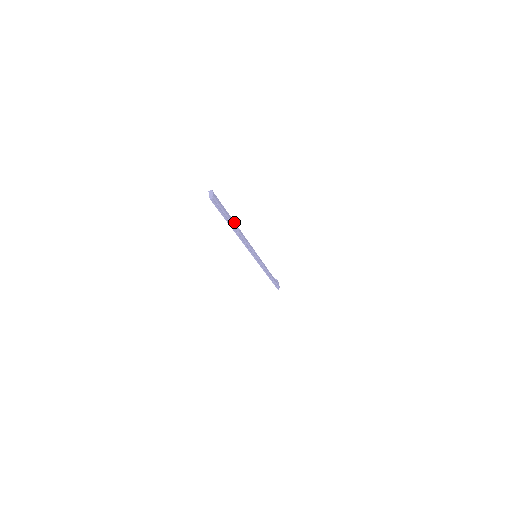
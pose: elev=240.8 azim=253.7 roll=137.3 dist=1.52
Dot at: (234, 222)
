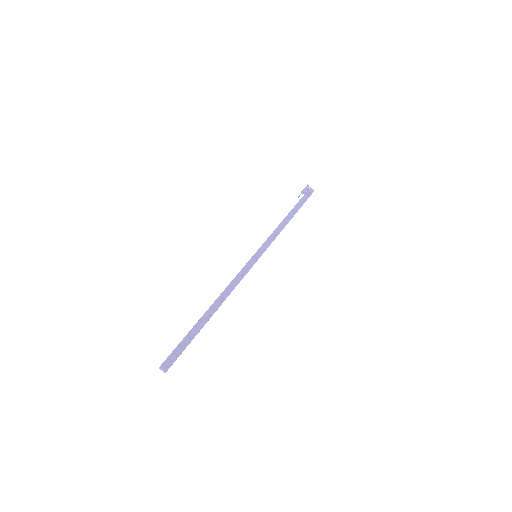
Dot at: (204, 315)
